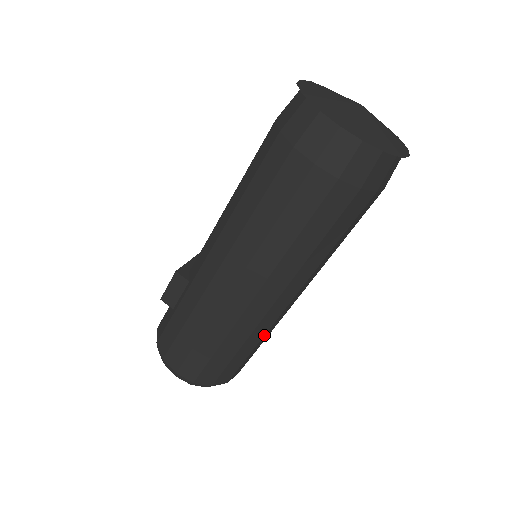
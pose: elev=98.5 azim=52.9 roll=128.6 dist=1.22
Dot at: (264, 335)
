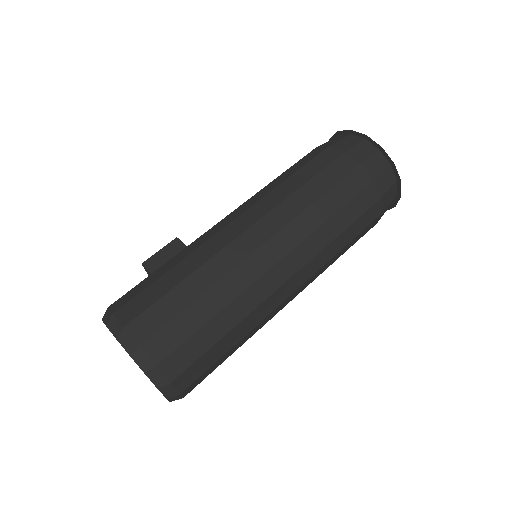
Dot at: (247, 315)
